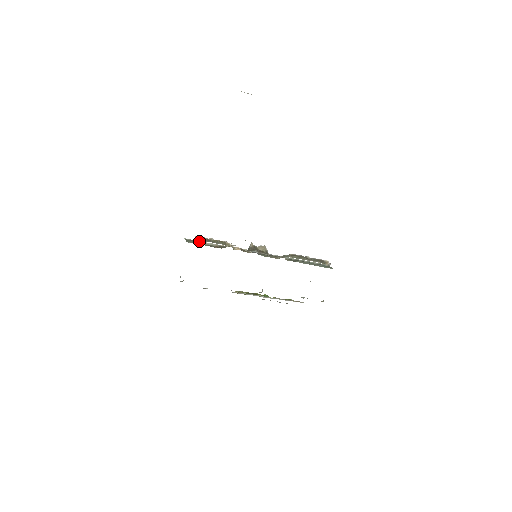
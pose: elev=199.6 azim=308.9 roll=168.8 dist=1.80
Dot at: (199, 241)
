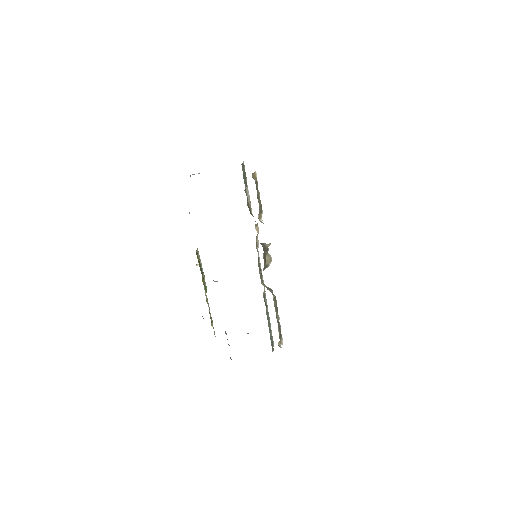
Dot at: occluded
